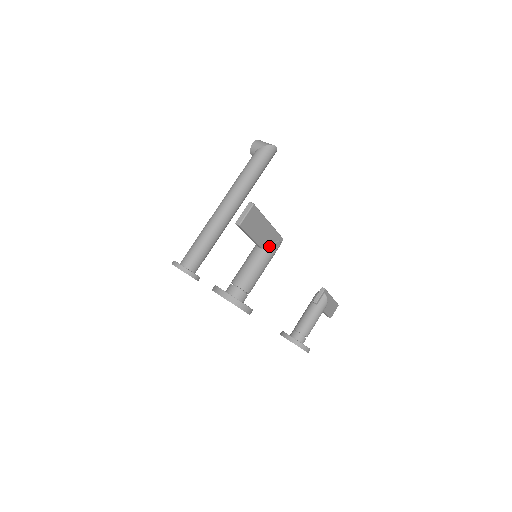
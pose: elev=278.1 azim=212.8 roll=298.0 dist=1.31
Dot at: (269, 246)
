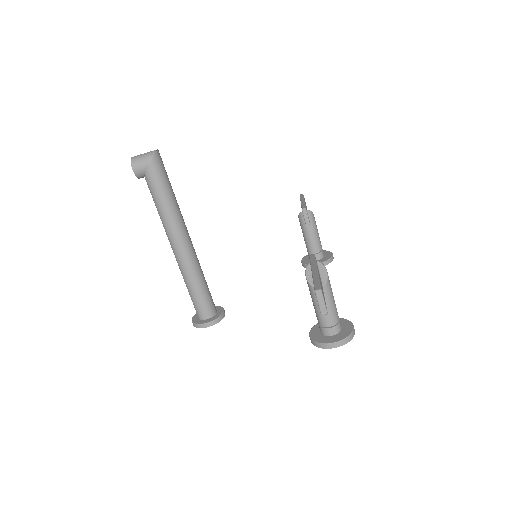
Dot at: (321, 277)
